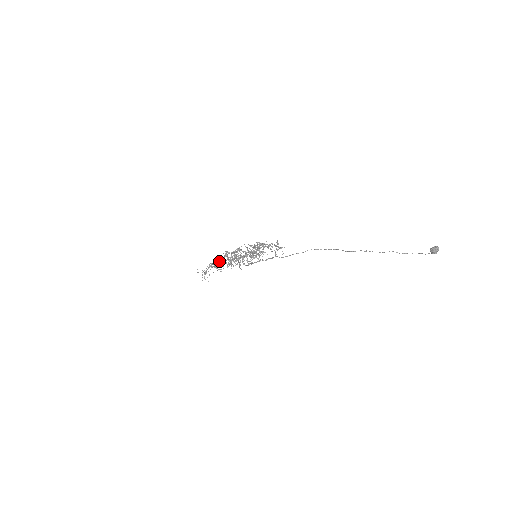
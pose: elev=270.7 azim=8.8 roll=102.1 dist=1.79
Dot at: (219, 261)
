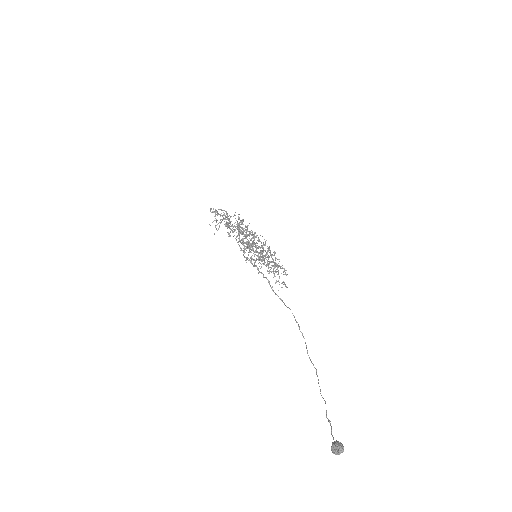
Dot at: (227, 216)
